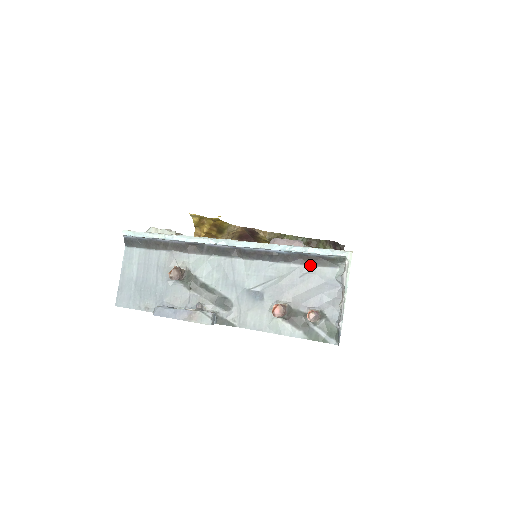
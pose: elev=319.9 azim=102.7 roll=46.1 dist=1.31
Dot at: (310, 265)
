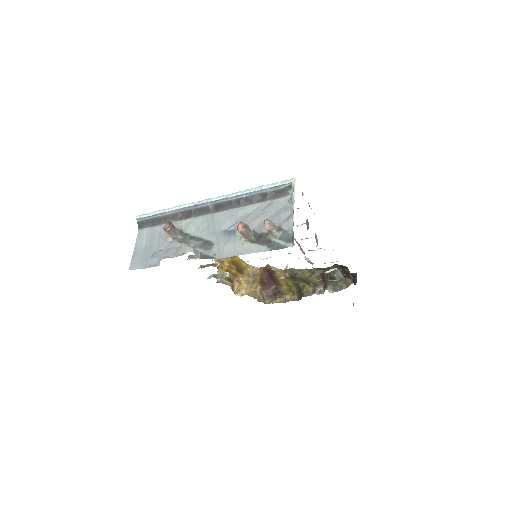
Dot at: (269, 200)
